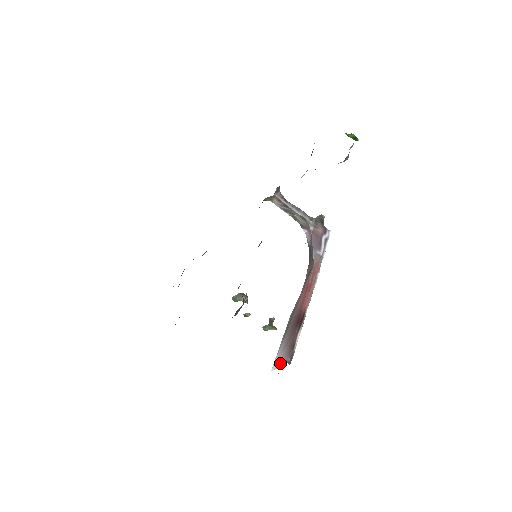
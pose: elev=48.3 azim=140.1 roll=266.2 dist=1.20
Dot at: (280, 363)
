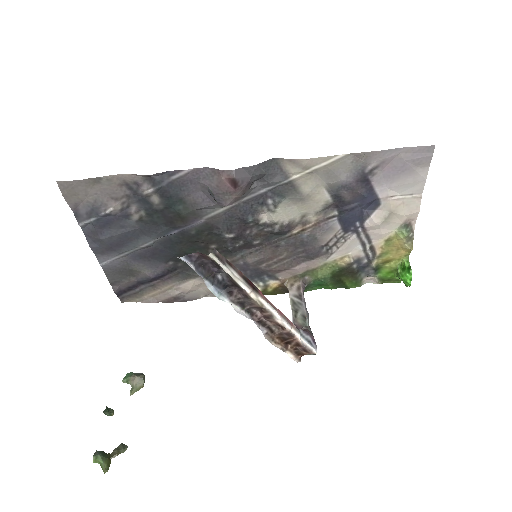
Dot at: occluded
